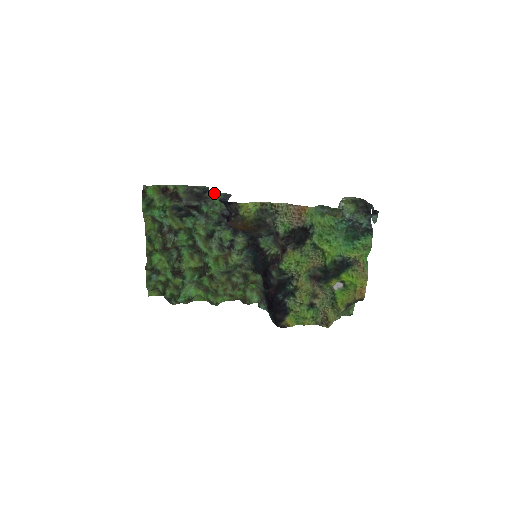
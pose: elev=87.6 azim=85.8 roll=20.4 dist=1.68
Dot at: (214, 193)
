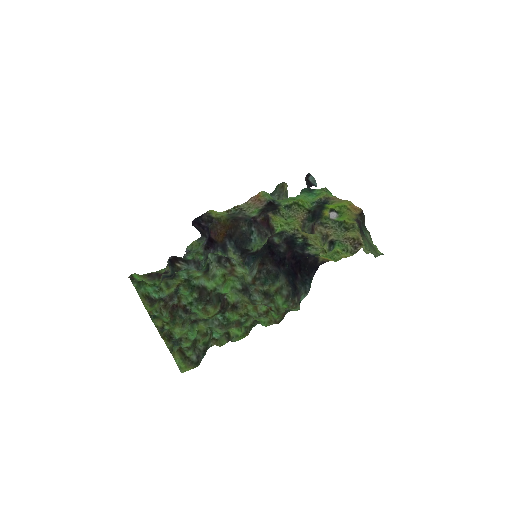
Dot at: (190, 246)
